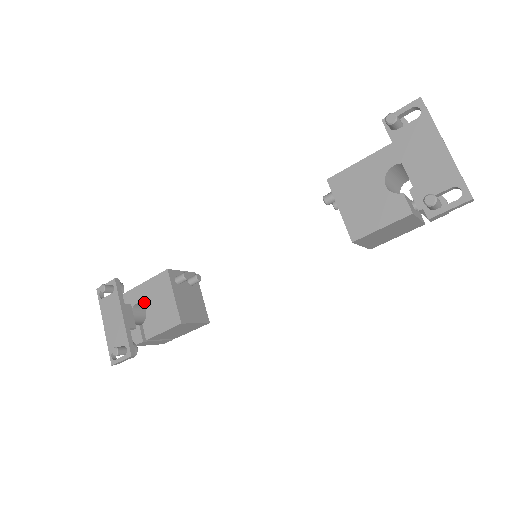
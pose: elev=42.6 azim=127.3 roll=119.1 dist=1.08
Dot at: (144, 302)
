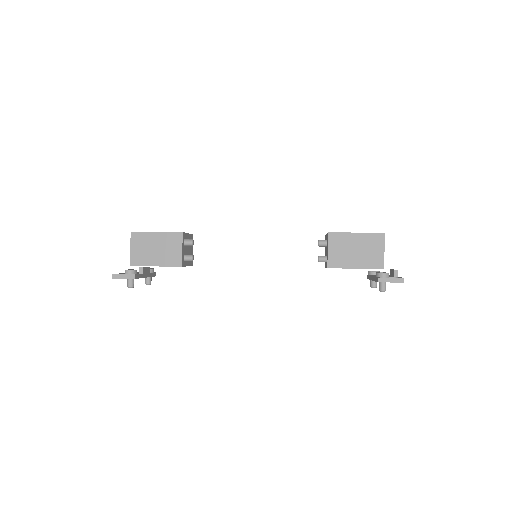
Dot at: occluded
